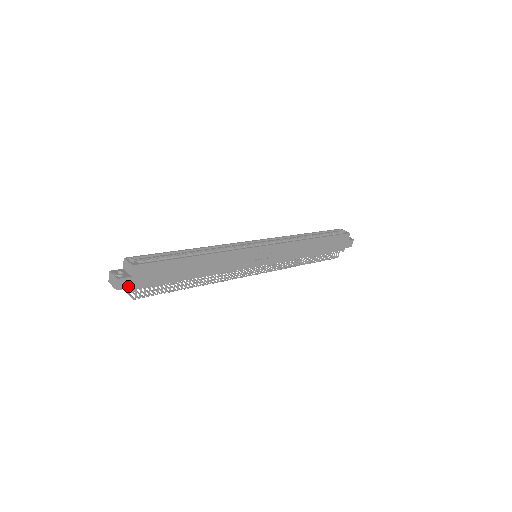
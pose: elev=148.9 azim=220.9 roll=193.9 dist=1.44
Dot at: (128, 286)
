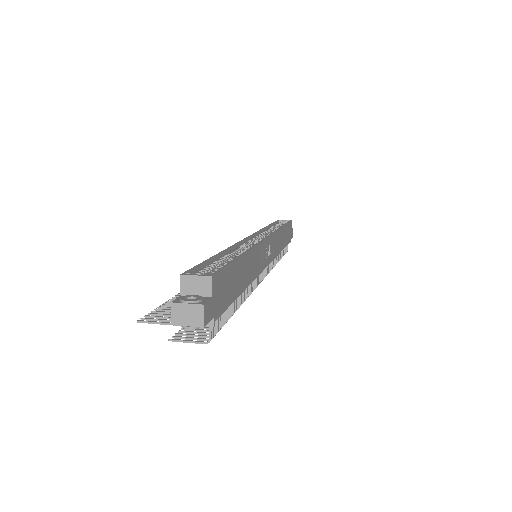
Dot at: (210, 317)
